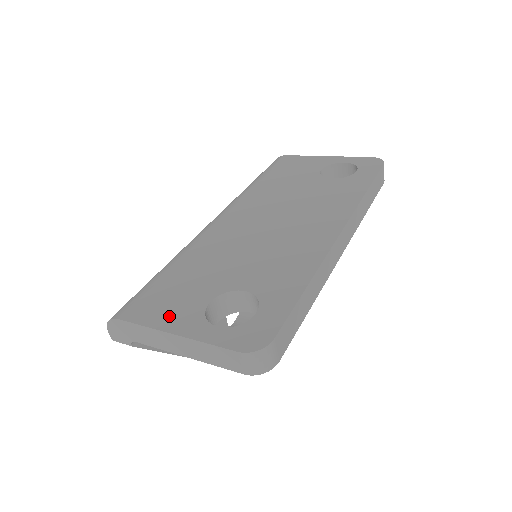
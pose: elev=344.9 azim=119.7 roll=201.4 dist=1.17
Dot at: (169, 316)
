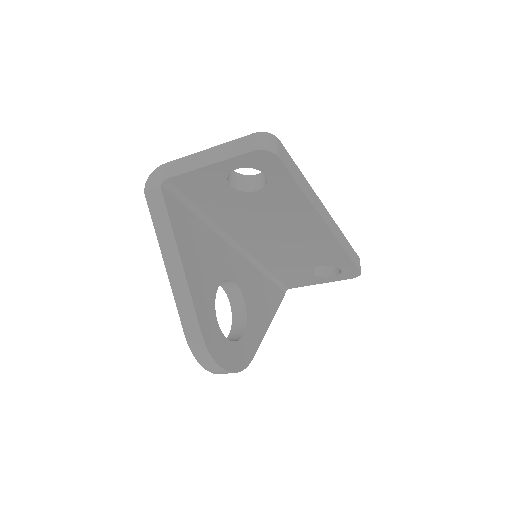
Dot at: occluded
